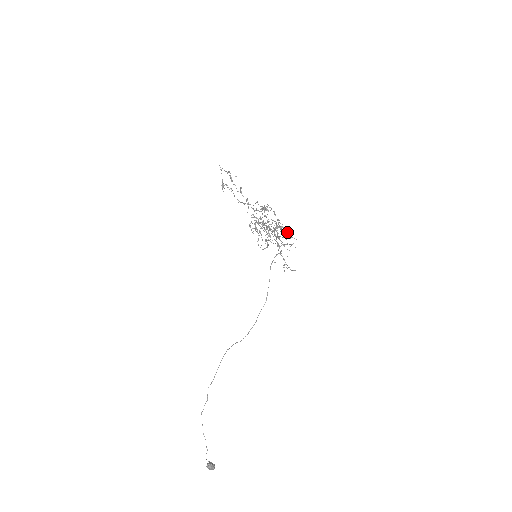
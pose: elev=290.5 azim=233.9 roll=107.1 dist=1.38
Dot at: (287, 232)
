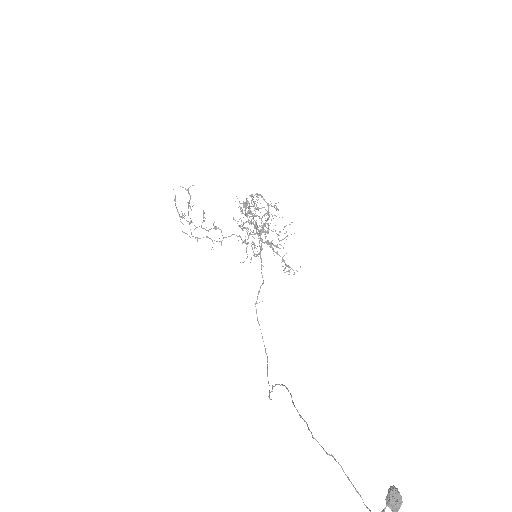
Dot at: occluded
